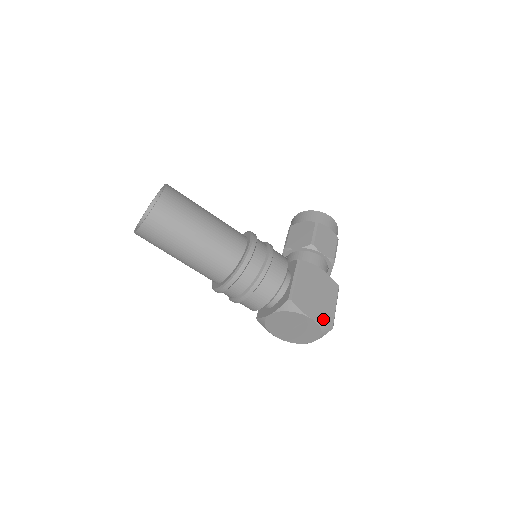
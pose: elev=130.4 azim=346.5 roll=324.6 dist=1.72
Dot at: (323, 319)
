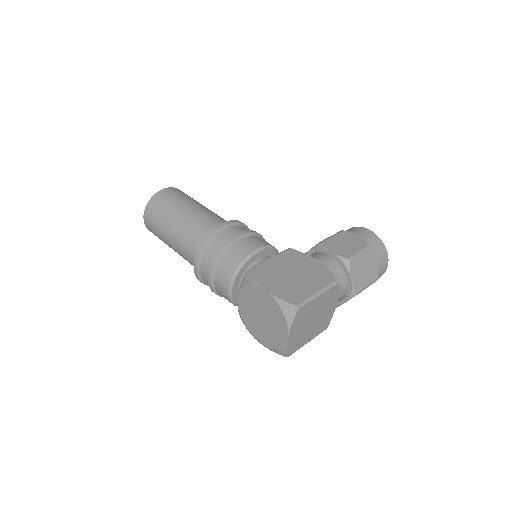
Dot at: (285, 296)
